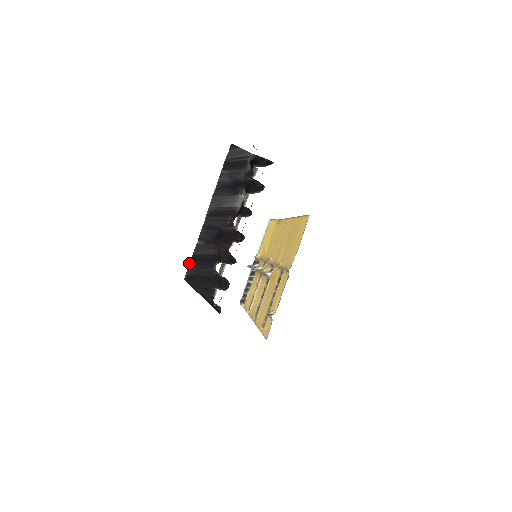
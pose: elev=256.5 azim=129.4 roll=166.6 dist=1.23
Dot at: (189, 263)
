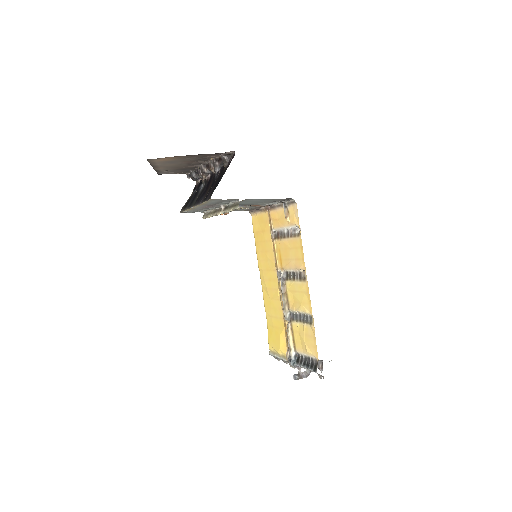
Dot at: (206, 201)
